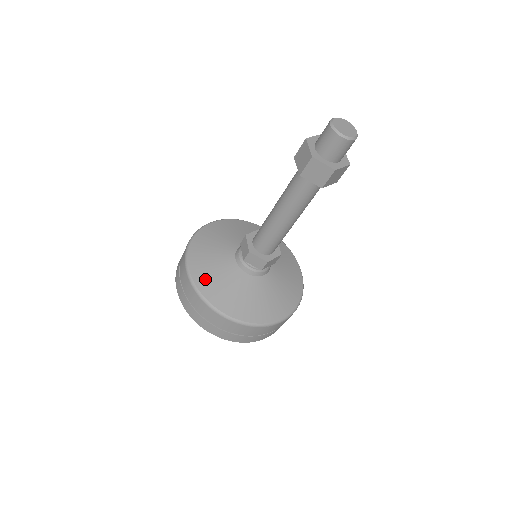
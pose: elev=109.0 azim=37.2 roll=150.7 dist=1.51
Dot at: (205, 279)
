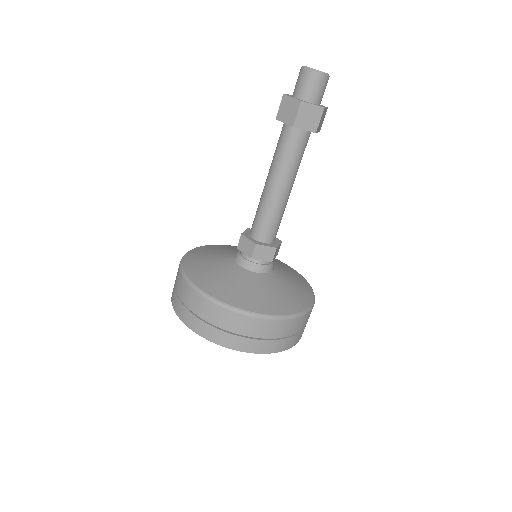
Dot at: (223, 291)
